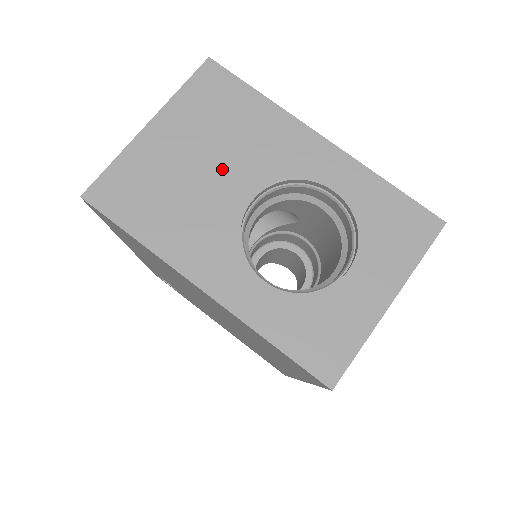
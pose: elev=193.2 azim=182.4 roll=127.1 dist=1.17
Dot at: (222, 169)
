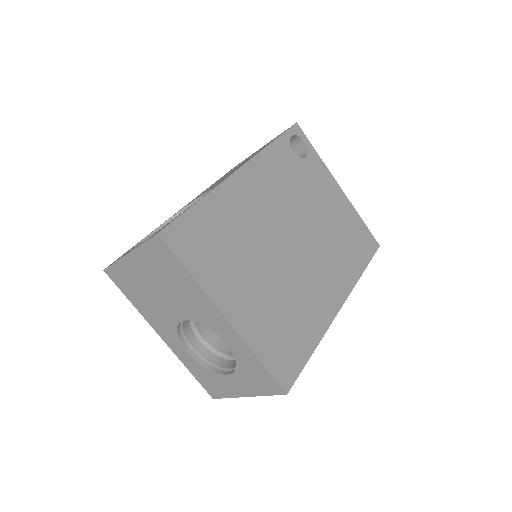
Dot at: (168, 299)
